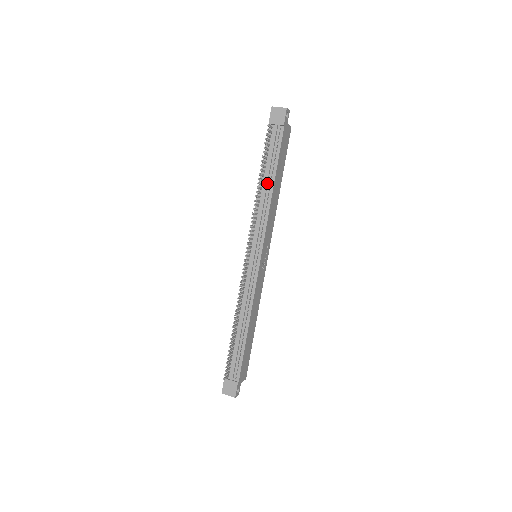
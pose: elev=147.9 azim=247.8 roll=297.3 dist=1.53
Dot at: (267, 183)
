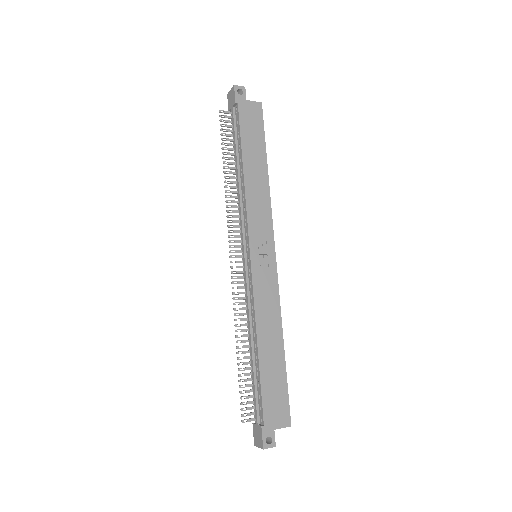
Dot at: (238, 169)
